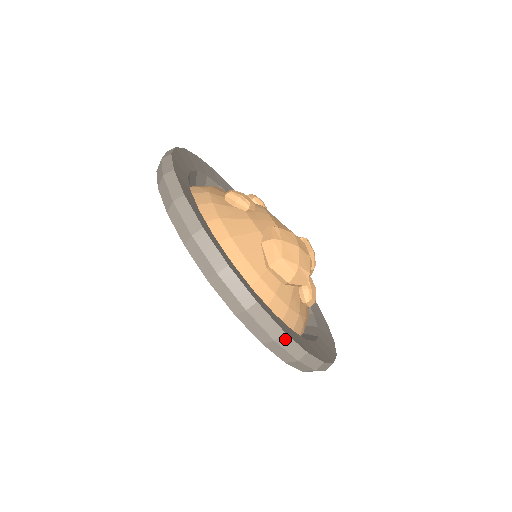
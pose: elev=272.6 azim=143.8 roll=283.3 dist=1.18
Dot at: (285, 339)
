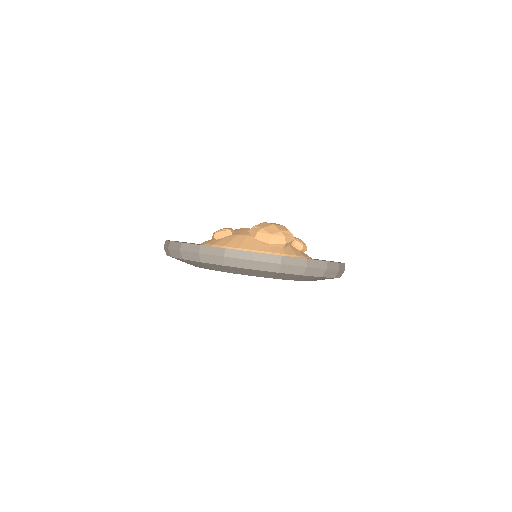
Dot at: (310, 262)
